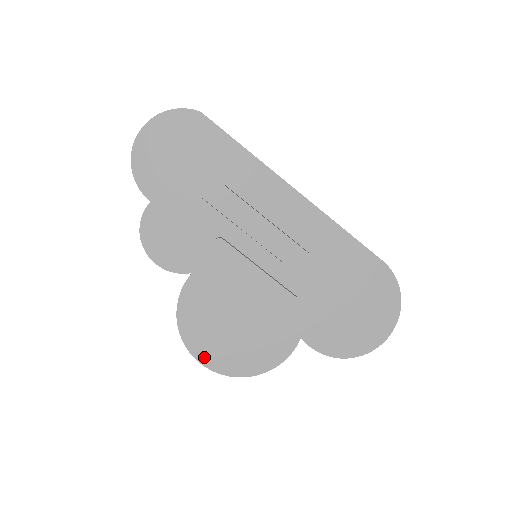
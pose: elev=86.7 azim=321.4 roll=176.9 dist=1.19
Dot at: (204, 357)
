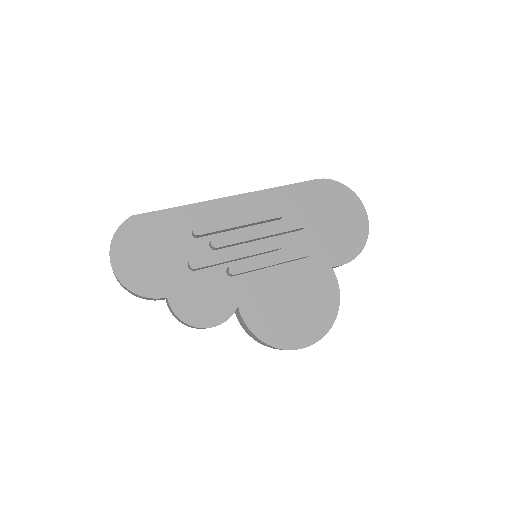
Dot at: (301, 342)
